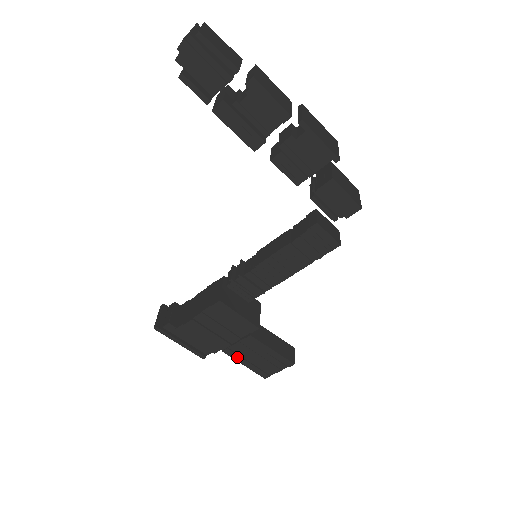
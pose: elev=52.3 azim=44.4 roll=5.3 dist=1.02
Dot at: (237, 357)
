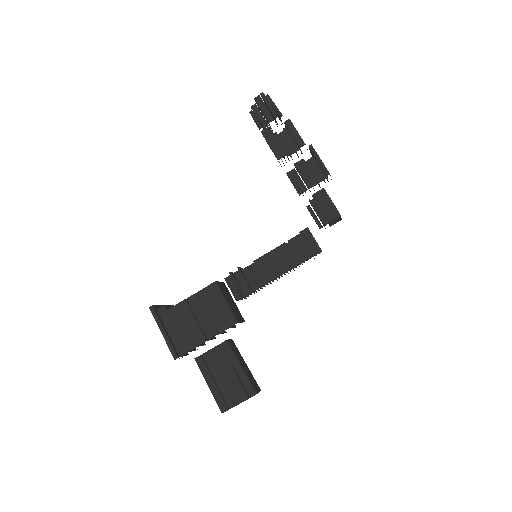
Dot at: (205, 371)
